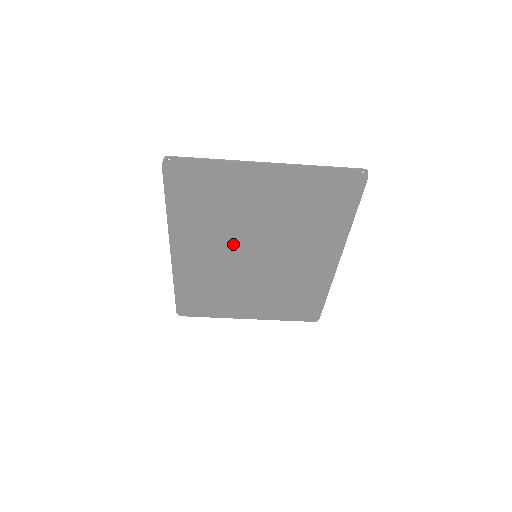
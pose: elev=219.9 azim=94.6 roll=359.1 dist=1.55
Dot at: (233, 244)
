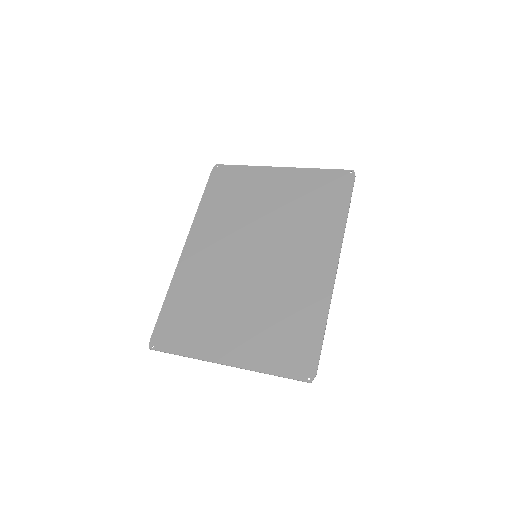
Dot at: (231, 267)
